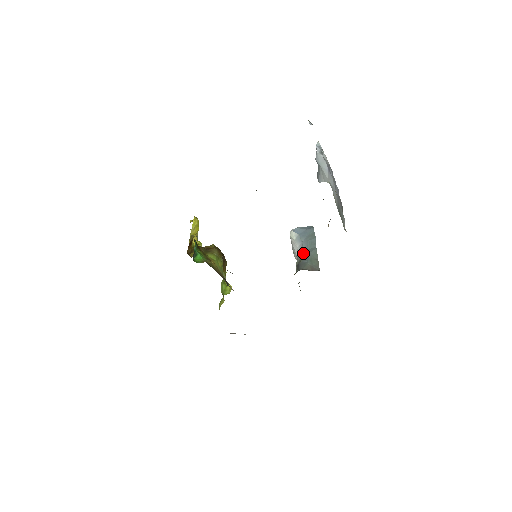
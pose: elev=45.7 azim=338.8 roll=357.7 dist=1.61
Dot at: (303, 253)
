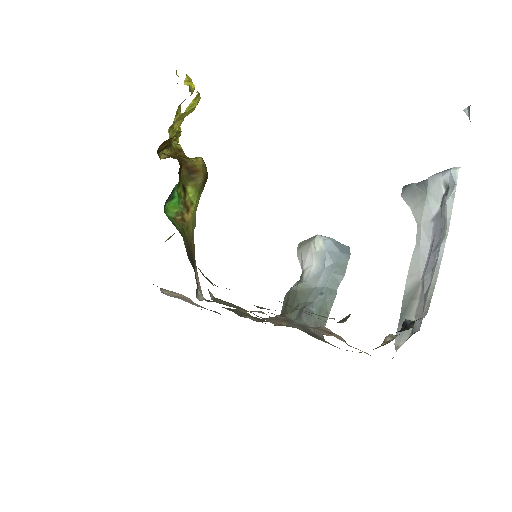
Dot at: (316, 286)
